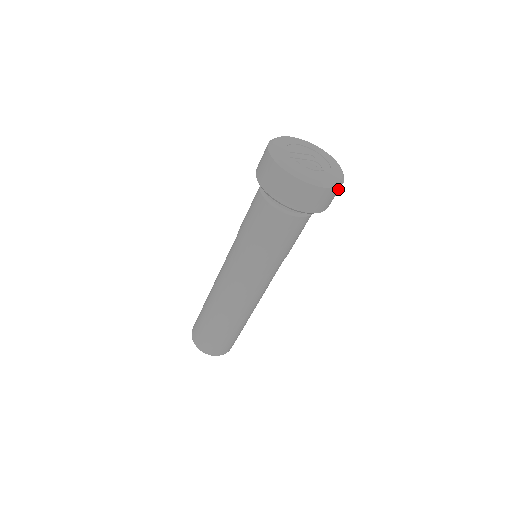
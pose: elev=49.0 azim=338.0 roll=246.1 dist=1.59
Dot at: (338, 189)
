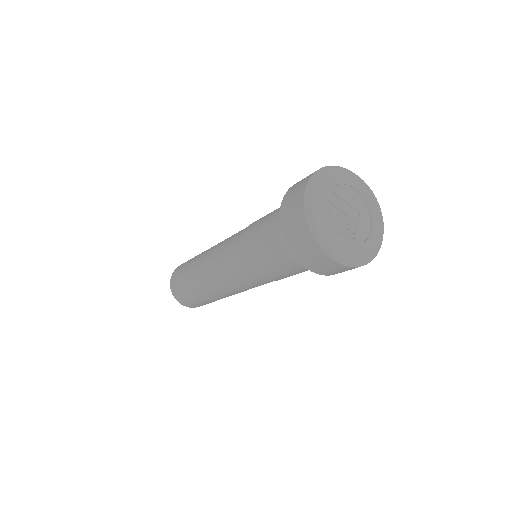
Dot at: (351, 268)
